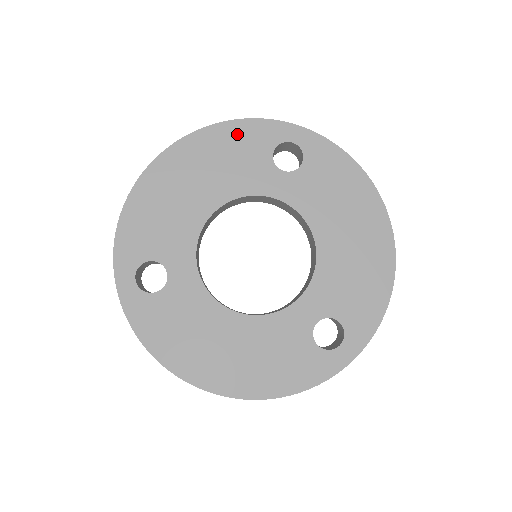
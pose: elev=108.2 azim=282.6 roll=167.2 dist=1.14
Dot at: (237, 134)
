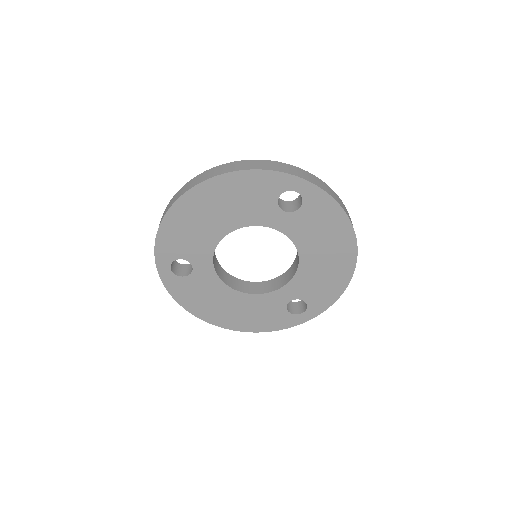
Dot at: (251, 181)
